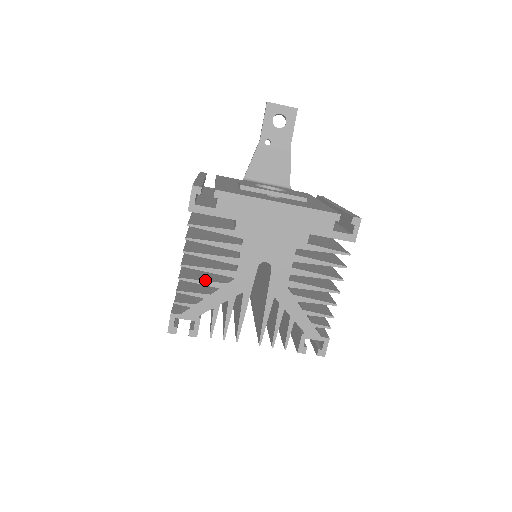
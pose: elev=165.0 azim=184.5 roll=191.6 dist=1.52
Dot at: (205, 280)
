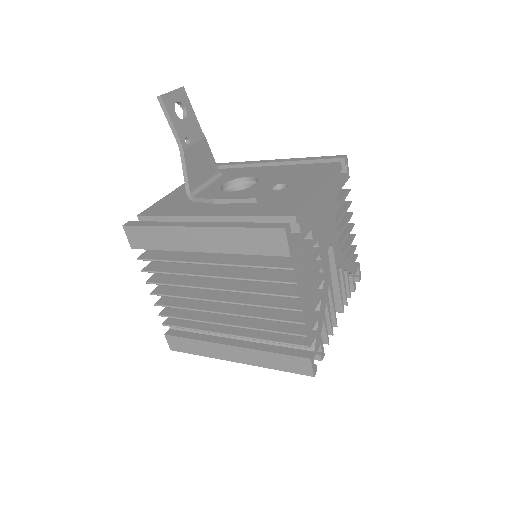
Dot at: (313, 304)
